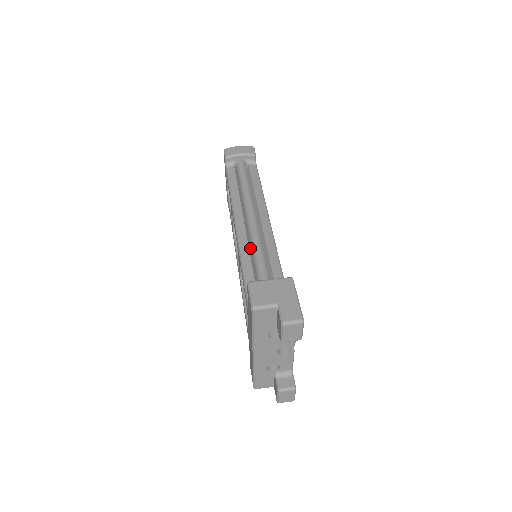
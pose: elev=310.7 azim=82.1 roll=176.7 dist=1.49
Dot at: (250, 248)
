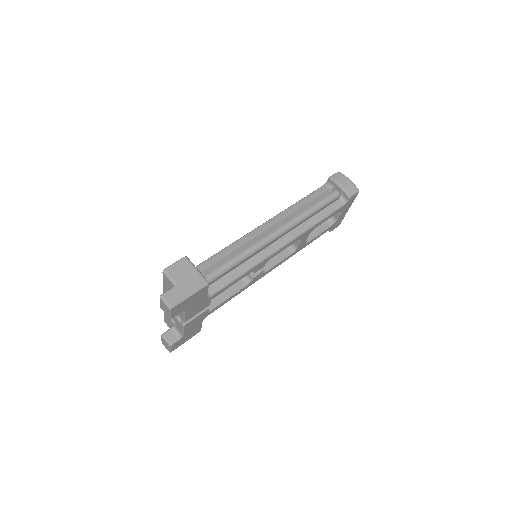
Dot at: (246, 245)
